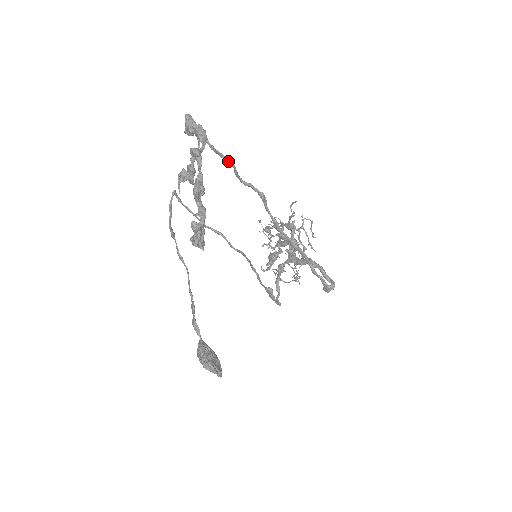
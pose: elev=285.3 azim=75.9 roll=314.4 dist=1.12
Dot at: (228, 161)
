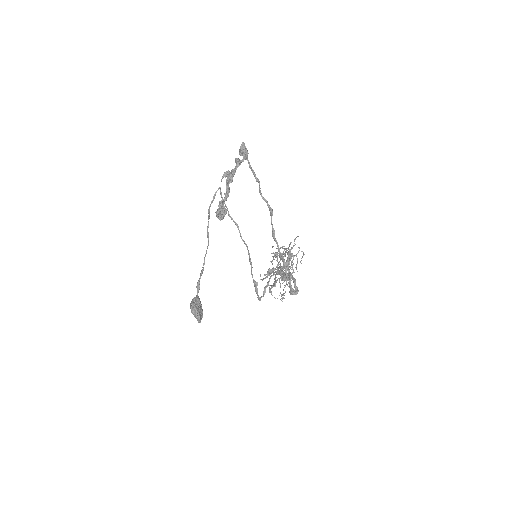
Dot at: (257, 179)
